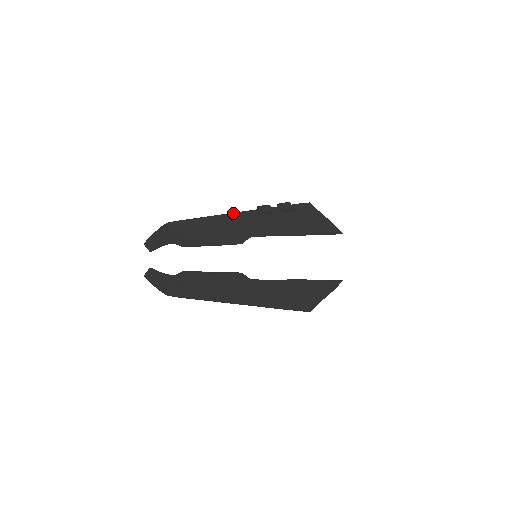
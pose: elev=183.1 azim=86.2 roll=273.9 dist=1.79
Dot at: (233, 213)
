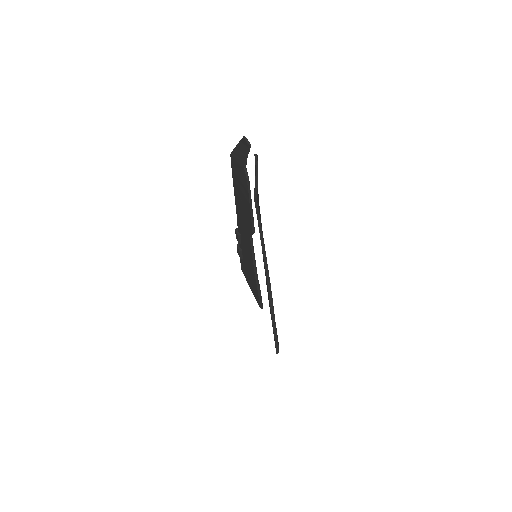
Dot at: occluded
